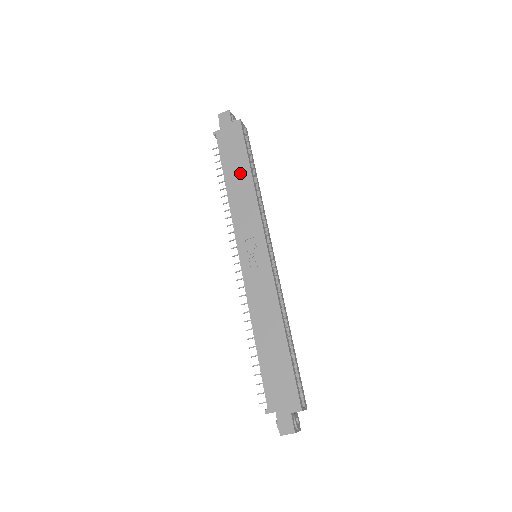
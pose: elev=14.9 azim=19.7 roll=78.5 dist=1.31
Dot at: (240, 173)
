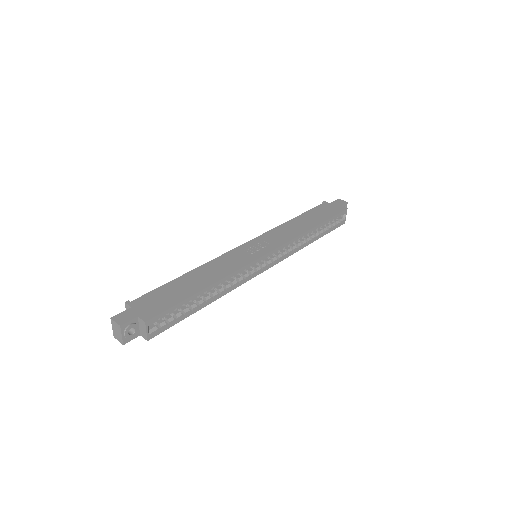
Dot at: (310, 221)
